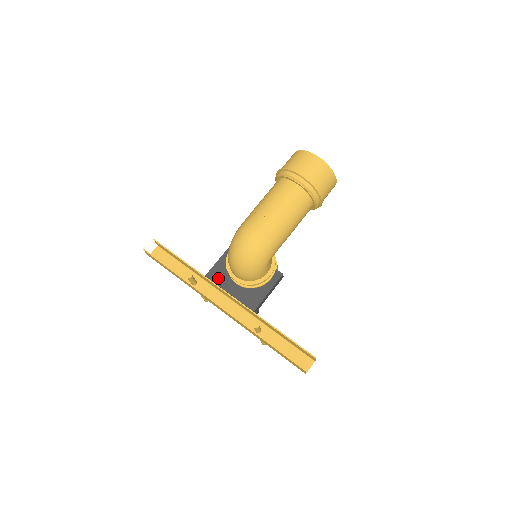
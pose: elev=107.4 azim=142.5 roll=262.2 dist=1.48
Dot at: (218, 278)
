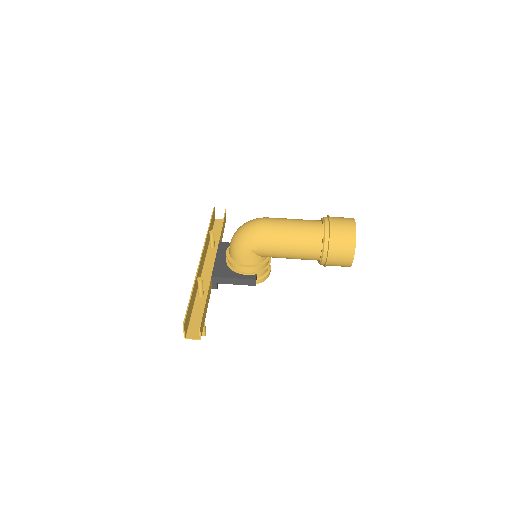
Dot at: (223, 248)
